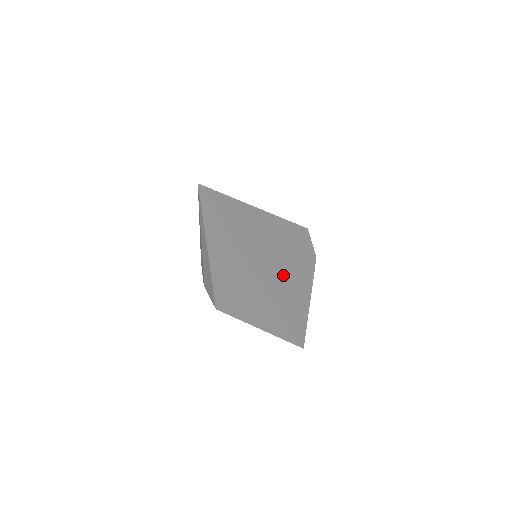
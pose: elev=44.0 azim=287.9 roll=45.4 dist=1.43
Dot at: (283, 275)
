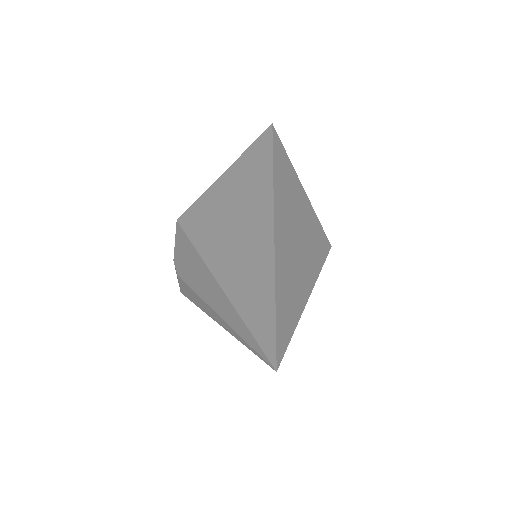
Dot at: occluded
